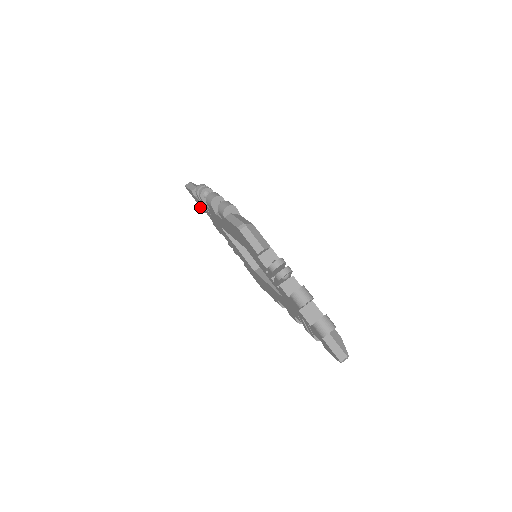
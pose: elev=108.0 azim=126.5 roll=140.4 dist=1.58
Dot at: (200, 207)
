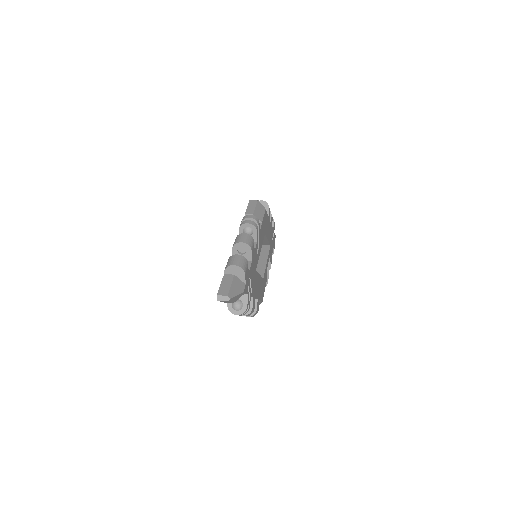
Dot at: occluded
